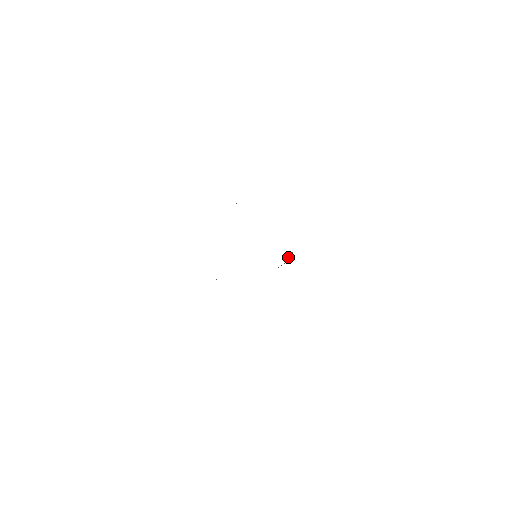
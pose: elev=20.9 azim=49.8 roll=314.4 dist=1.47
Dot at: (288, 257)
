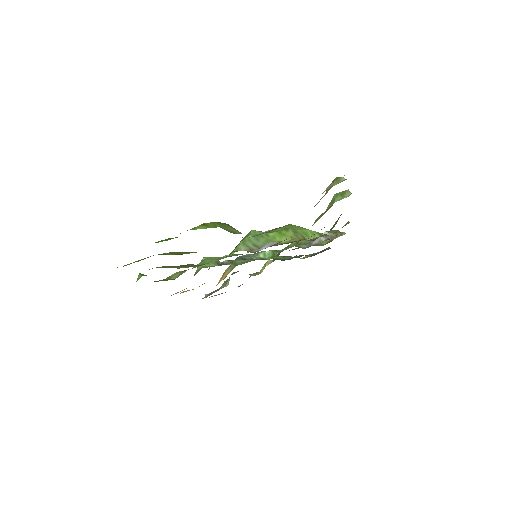
Dot at: (265, 251)
